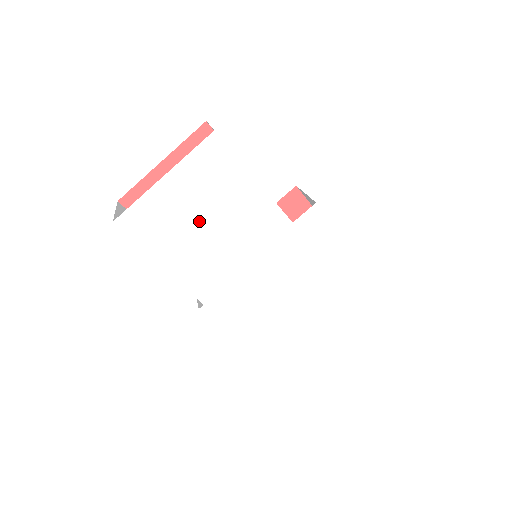
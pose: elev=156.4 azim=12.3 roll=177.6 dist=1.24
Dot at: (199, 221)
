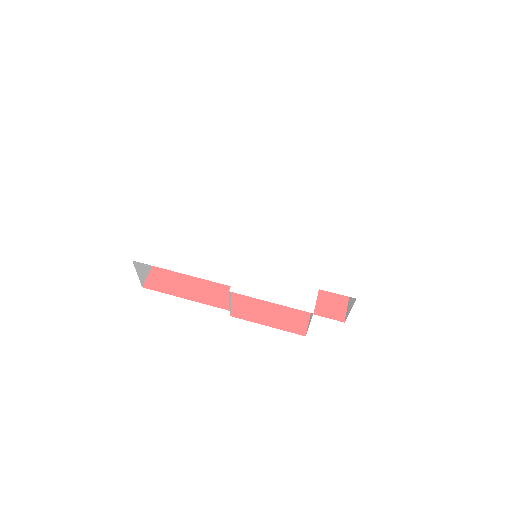
Dot at: (191, 234)
